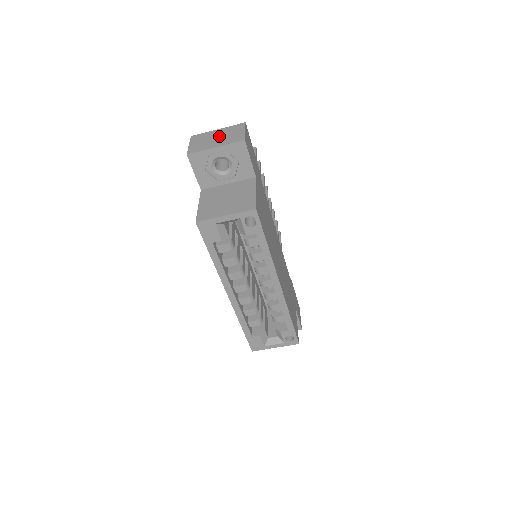
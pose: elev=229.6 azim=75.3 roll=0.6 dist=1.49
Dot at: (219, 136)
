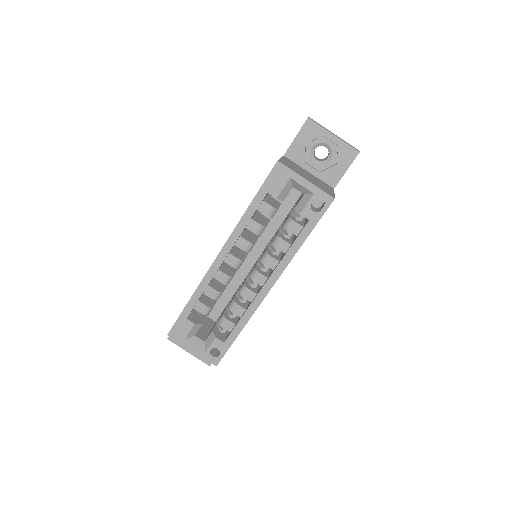
Dot at: occluded
